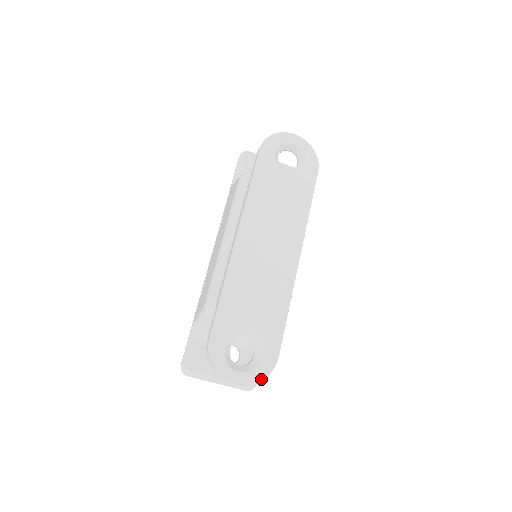
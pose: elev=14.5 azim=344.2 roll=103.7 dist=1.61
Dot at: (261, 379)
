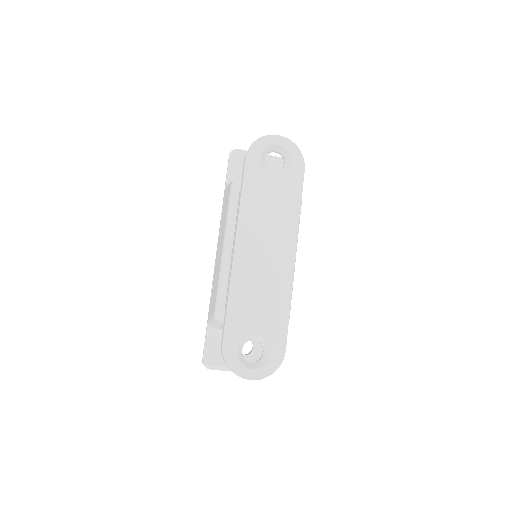
Dot at: (272, 372)
